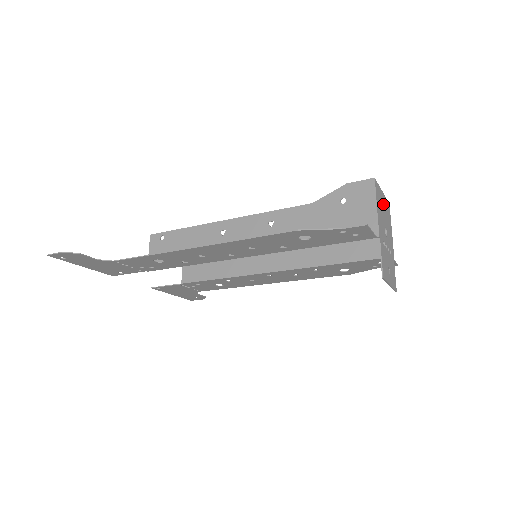
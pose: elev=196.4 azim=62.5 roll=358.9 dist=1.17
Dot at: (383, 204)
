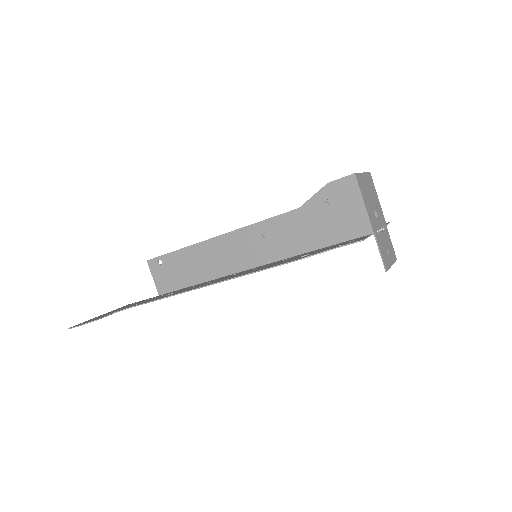
Dot at: (367, 186)
